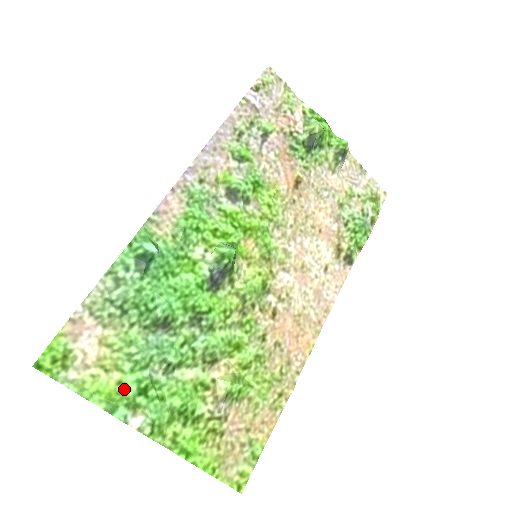
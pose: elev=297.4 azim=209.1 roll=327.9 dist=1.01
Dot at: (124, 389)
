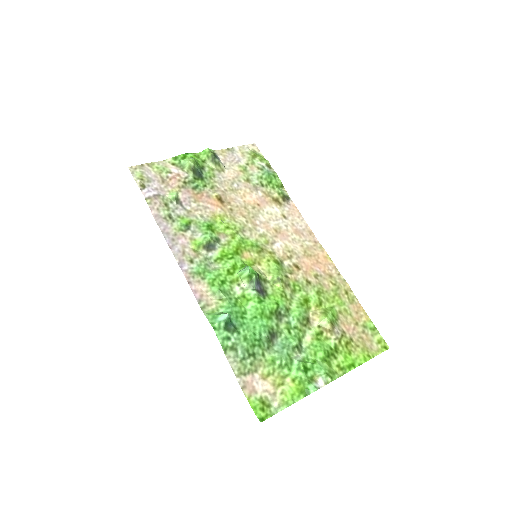
Dot at: (298, 380)
